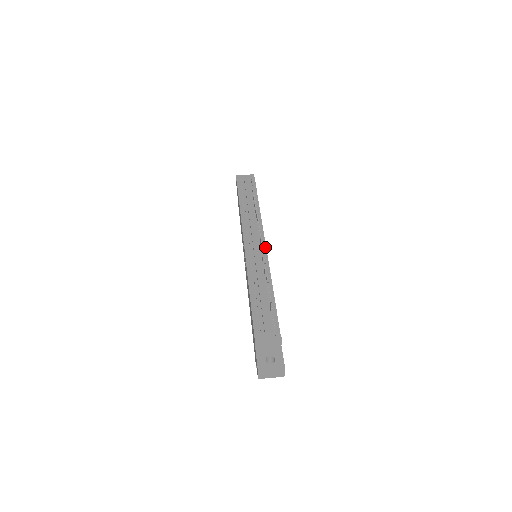
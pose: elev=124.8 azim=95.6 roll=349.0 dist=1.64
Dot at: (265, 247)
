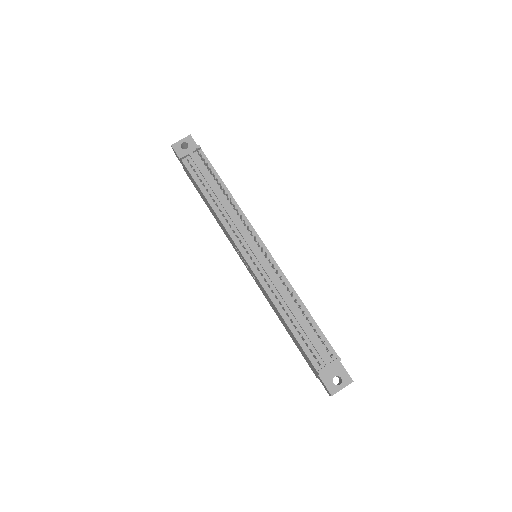
Dot at: (266, 250)
